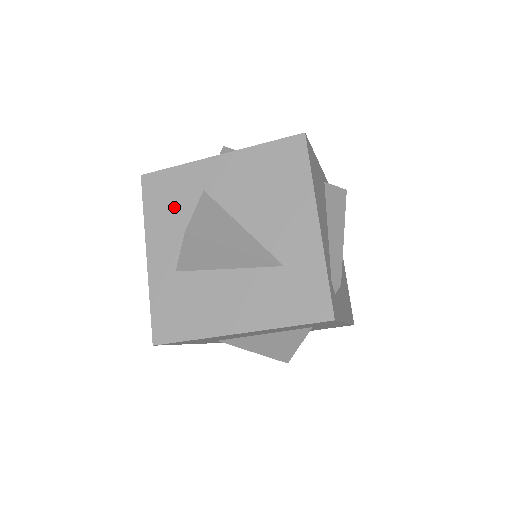
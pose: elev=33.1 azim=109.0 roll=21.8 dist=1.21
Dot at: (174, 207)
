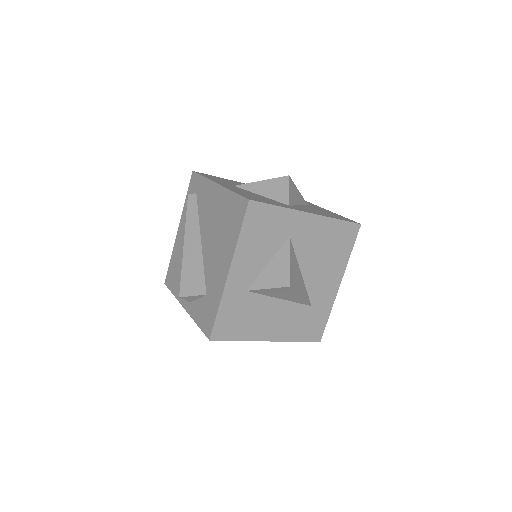
Dot at: (265, 240)
